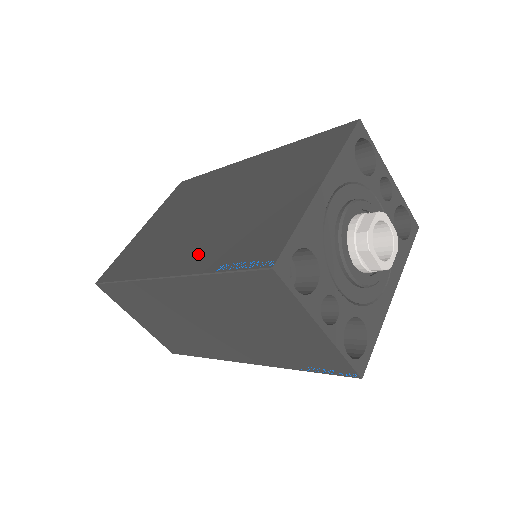
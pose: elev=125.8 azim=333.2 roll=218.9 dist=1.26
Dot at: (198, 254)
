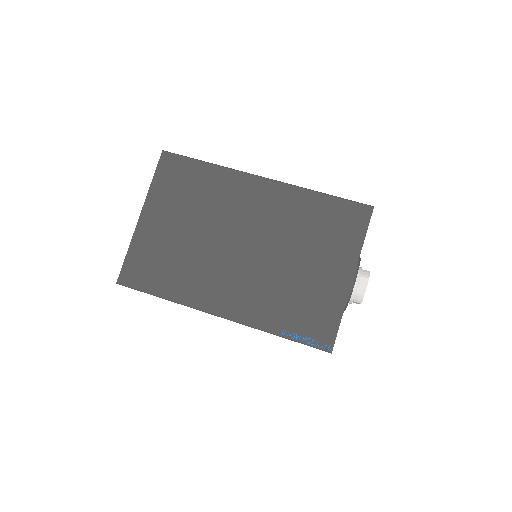
Dot at: (252, 305)
